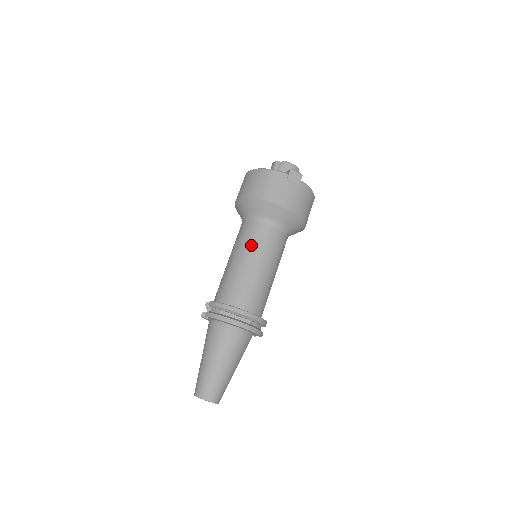
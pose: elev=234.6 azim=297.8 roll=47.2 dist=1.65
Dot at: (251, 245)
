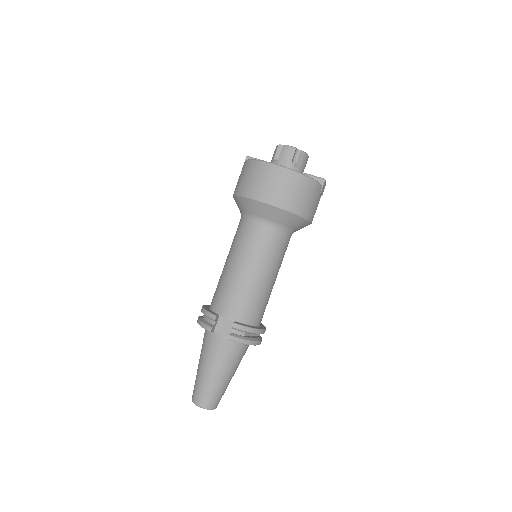
Dot at: (274, 260)
